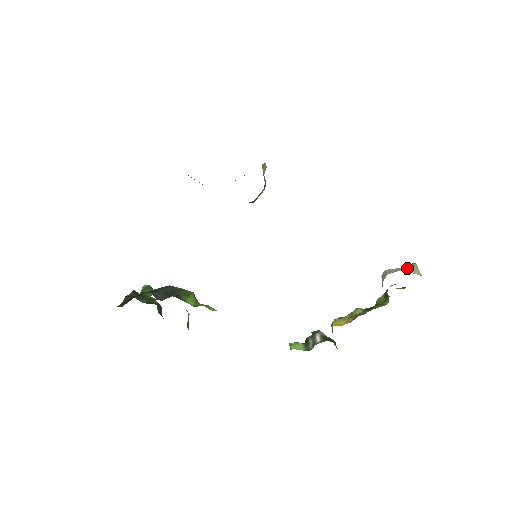
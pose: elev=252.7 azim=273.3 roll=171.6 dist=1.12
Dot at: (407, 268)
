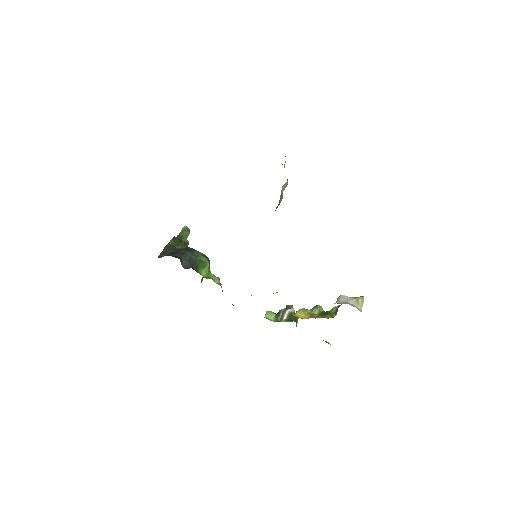
Dot at: (356, 301)
